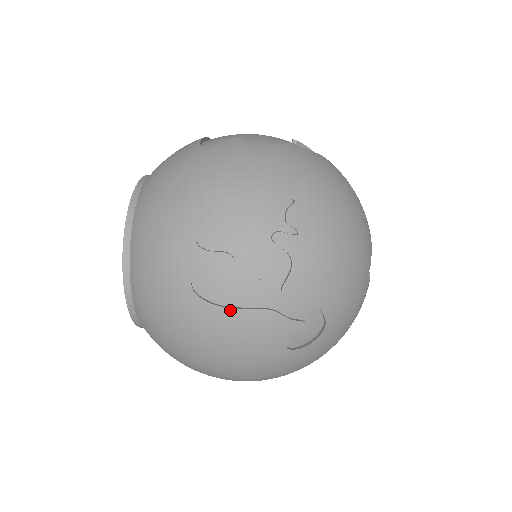
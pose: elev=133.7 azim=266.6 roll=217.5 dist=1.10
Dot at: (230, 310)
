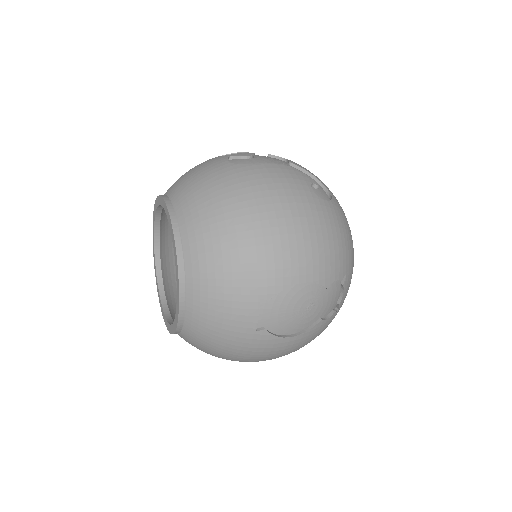
Dot at: (263, 164)
